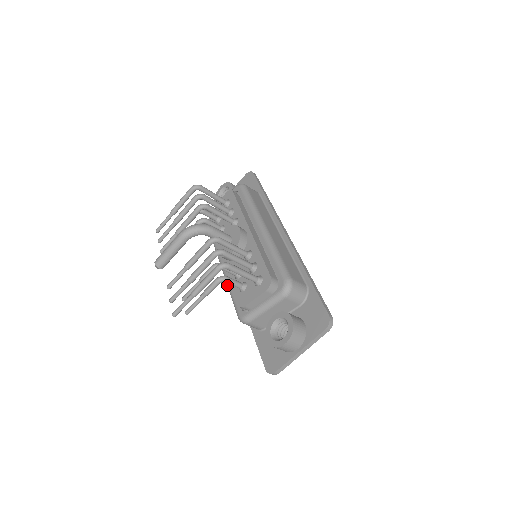
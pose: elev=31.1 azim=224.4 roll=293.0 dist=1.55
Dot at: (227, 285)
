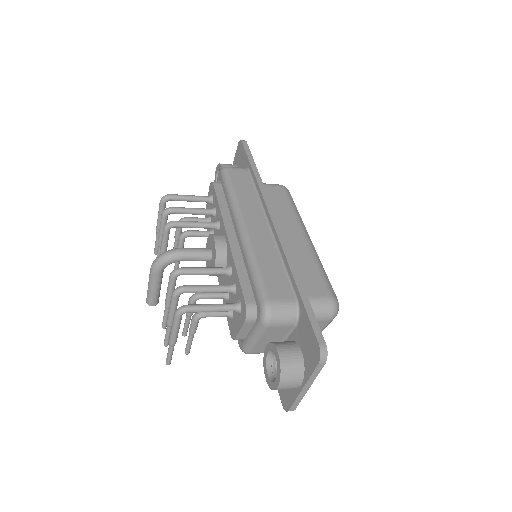
Dot at: occluded
